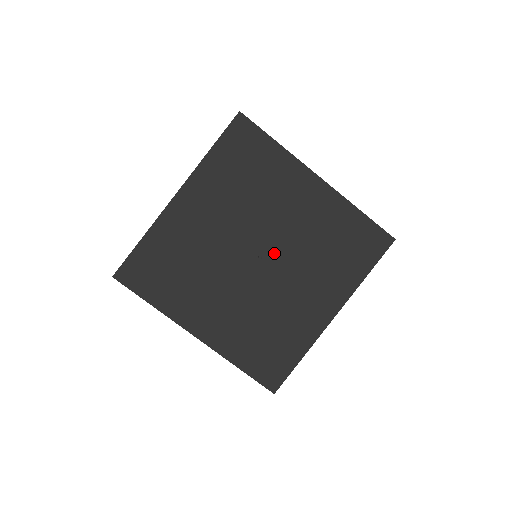
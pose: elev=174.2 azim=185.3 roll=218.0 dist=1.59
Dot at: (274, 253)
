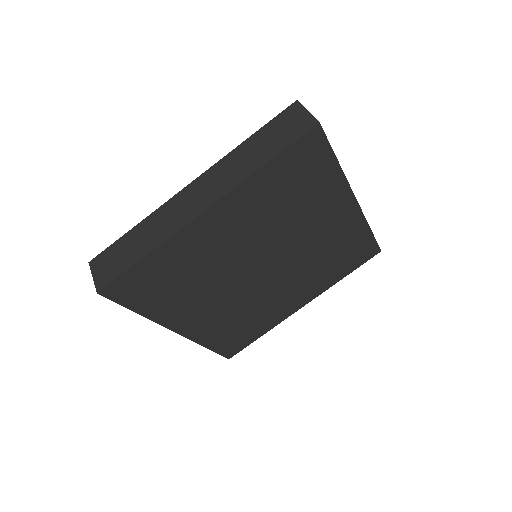
Dot at: (280, 264)
